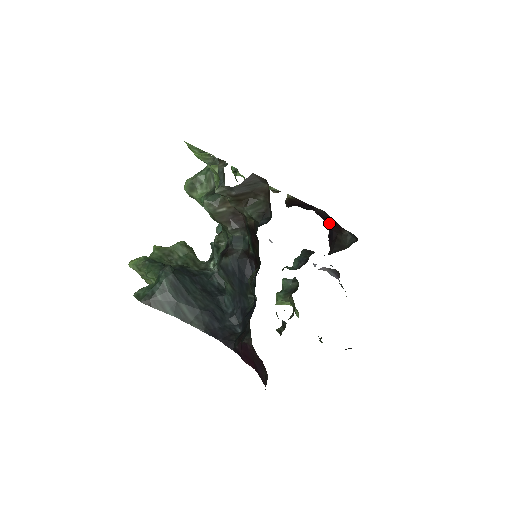
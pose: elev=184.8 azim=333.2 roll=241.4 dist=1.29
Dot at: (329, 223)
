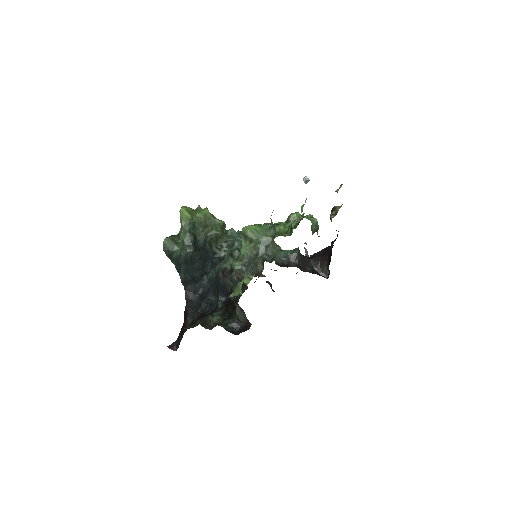
Dot at: occluded
